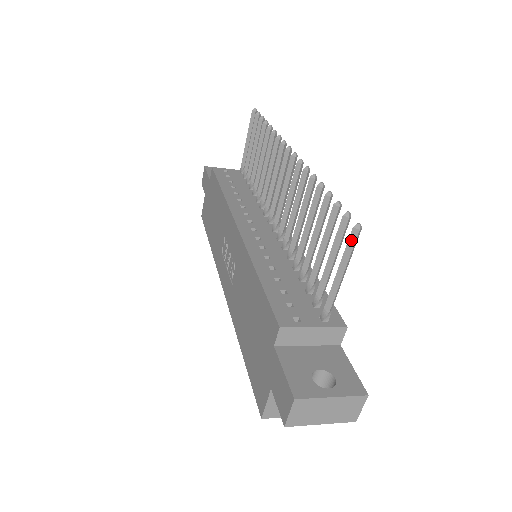
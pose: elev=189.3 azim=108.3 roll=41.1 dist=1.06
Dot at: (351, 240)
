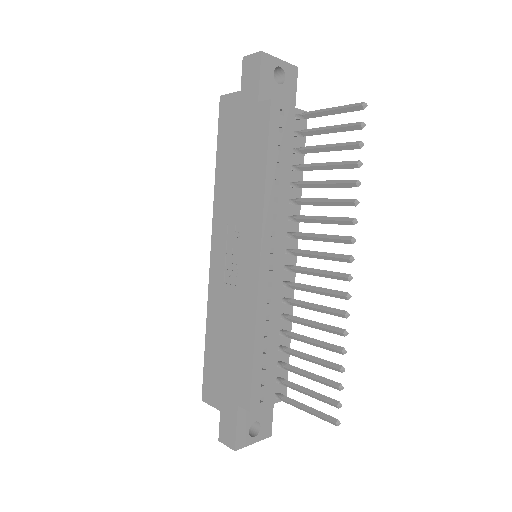
Dot at: (328, 421)
